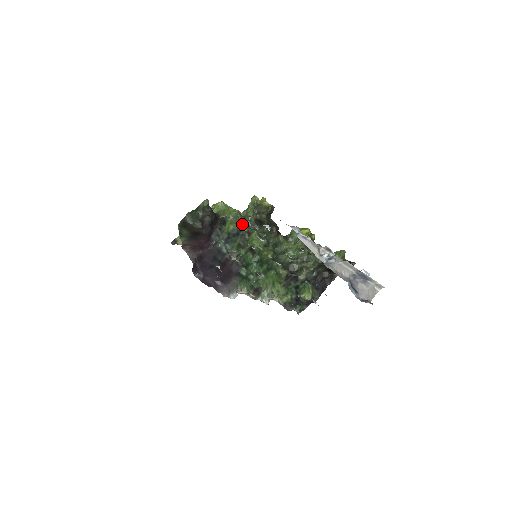
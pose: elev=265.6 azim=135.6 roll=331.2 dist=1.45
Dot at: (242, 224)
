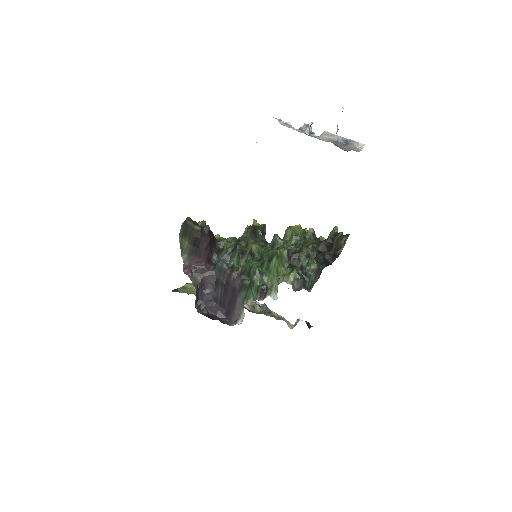
Dot at: (239, 240)
